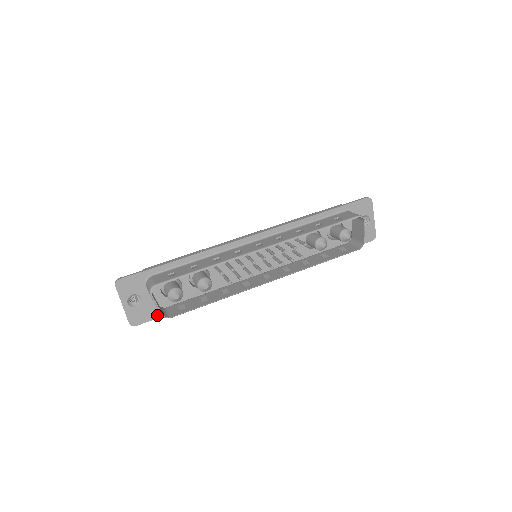
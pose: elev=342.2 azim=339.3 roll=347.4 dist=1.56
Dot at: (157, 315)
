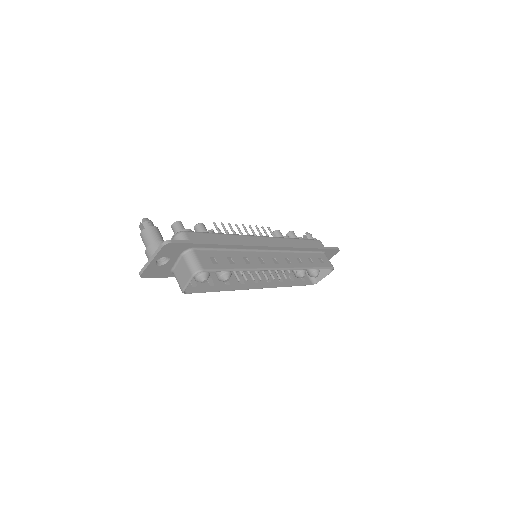
Dot at: (165, 275)
